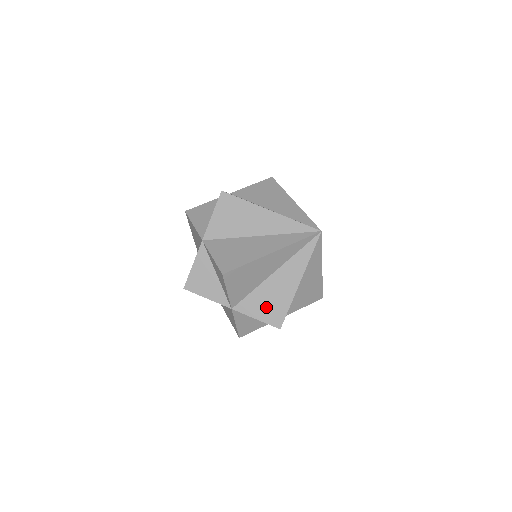
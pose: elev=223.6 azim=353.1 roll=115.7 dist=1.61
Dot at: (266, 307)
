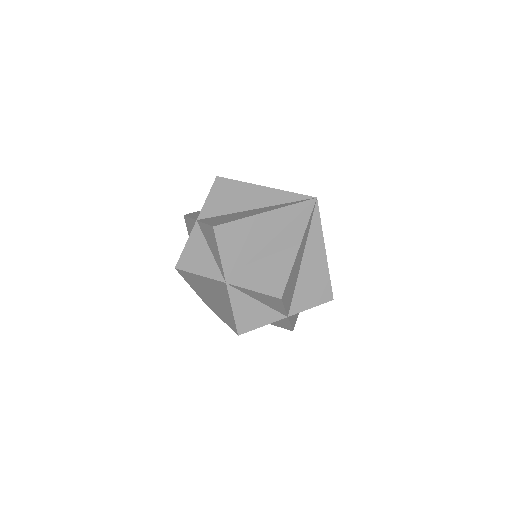
Dot at: (264, 277)
